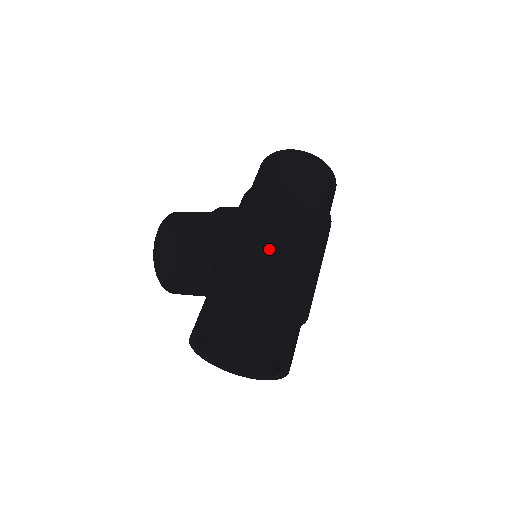
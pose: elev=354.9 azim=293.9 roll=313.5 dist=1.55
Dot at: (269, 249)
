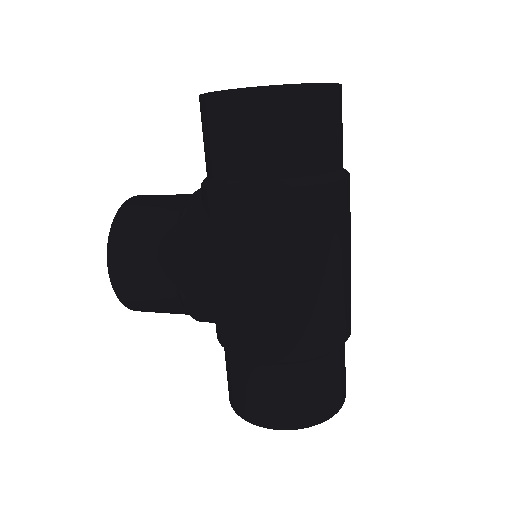
Dot at: (292, 322)
